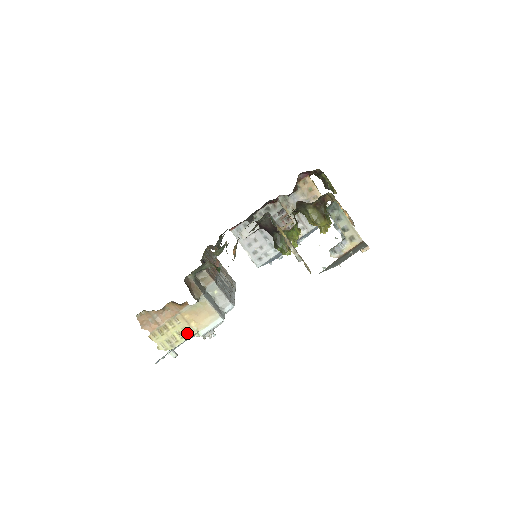
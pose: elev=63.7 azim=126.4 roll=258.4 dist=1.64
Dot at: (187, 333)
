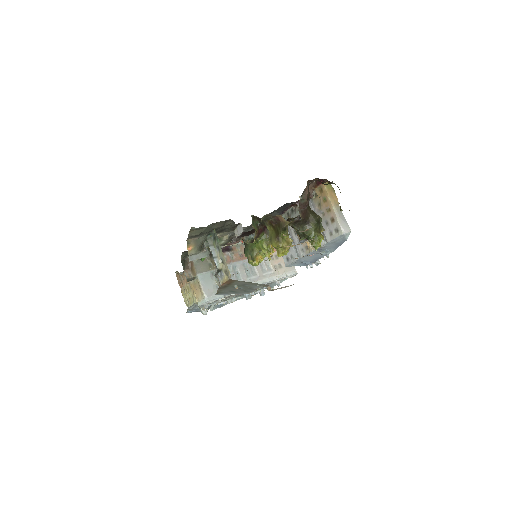
Dot at: (194, 300)
